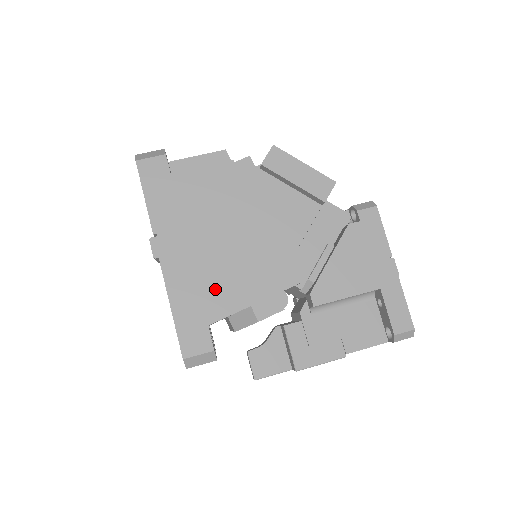
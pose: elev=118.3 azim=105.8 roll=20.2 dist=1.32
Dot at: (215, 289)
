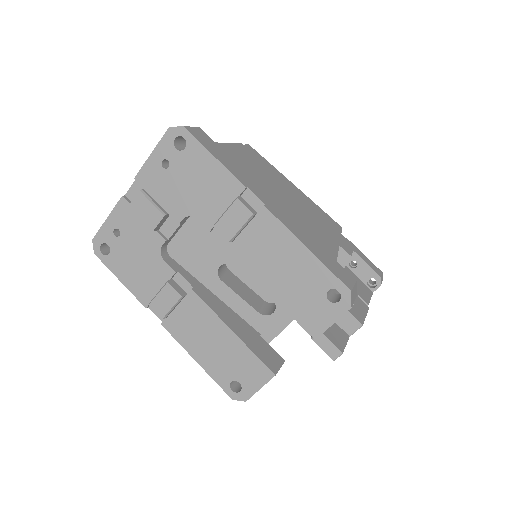
Dot at: (314, 233)
